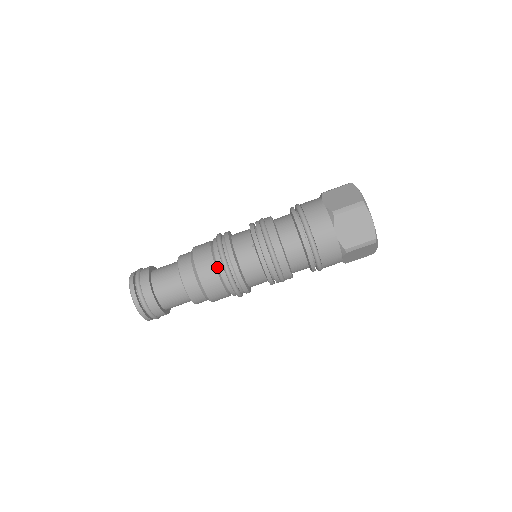
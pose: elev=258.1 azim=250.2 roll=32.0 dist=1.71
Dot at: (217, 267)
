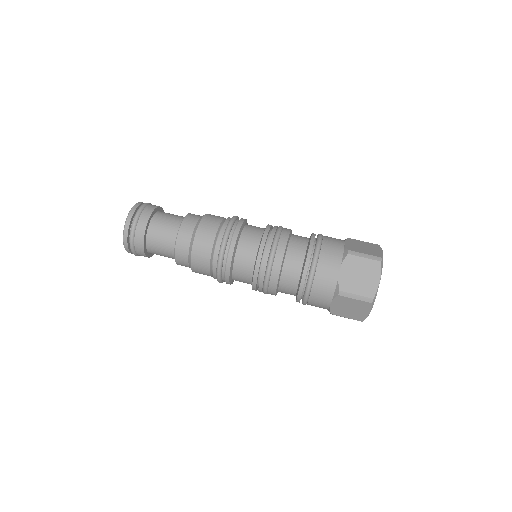
Dot at: occluded
